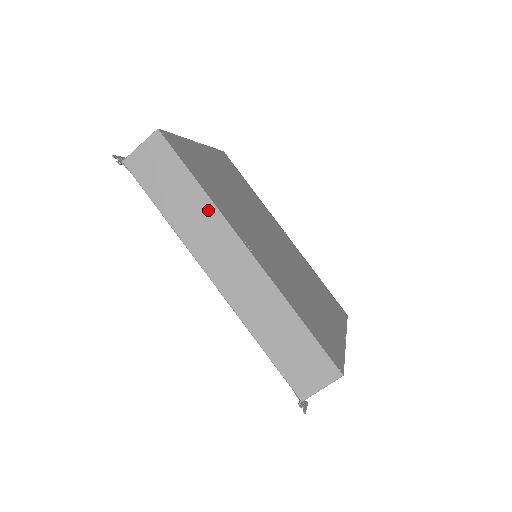
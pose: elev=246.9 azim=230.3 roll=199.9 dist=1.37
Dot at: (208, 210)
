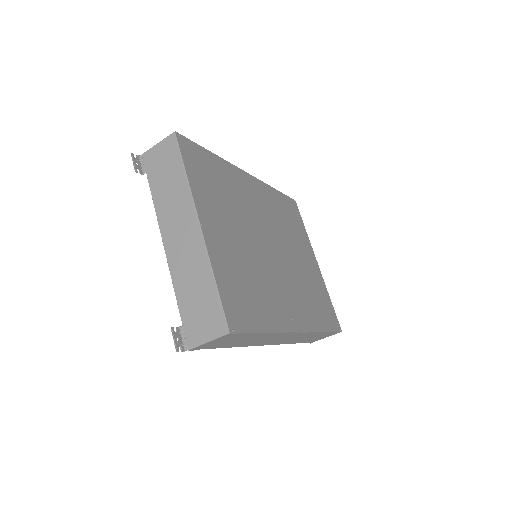
Dot at: (271, 335)
